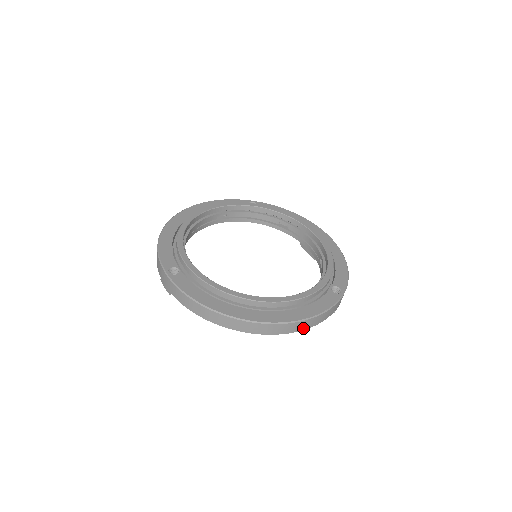
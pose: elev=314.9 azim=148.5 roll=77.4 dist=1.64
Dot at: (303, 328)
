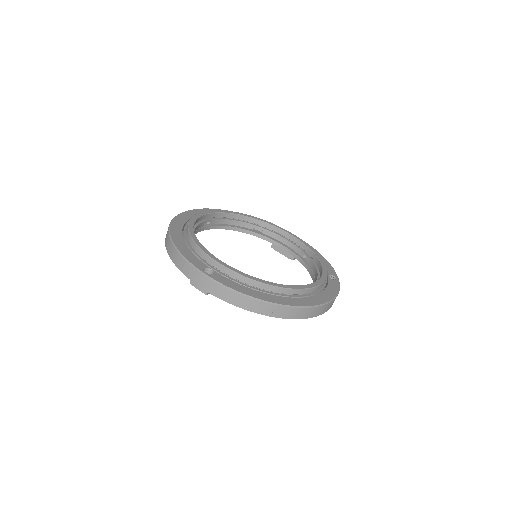
Dot at: (326, 310)
